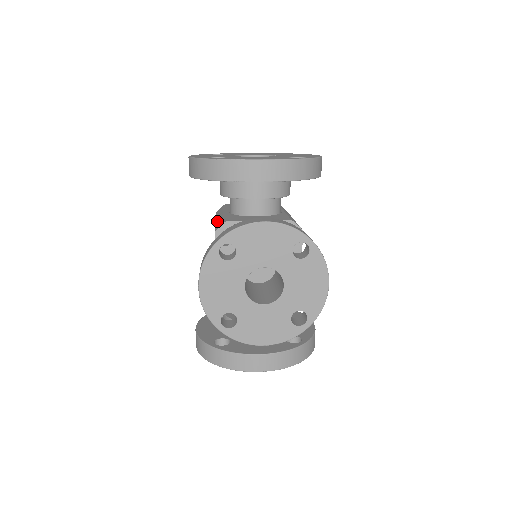
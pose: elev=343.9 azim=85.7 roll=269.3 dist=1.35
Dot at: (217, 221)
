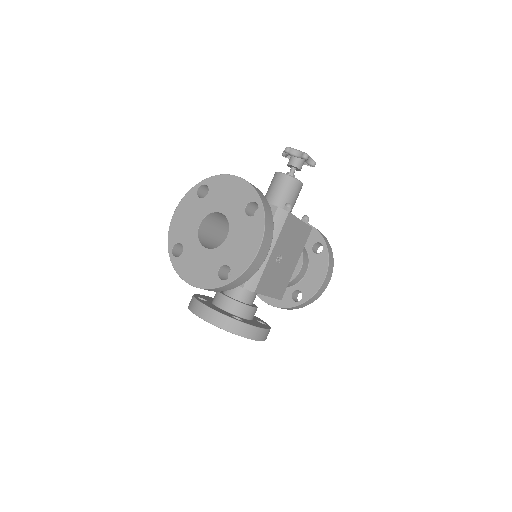
Dot at: occluded
